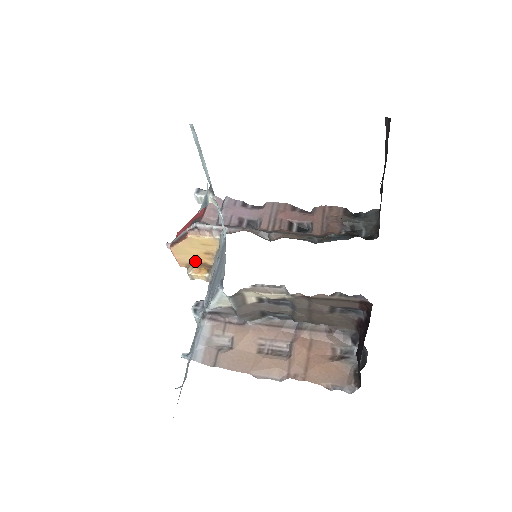
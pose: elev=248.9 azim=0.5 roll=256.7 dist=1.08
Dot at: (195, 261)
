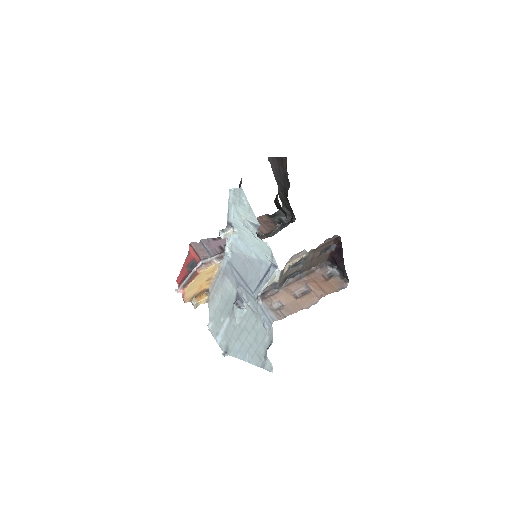
Dot at: (197, 292)
